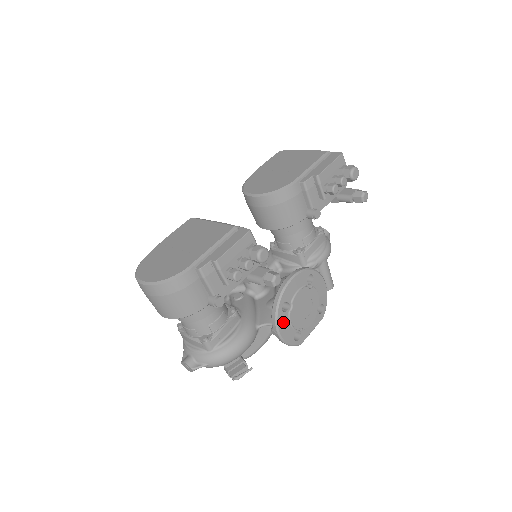
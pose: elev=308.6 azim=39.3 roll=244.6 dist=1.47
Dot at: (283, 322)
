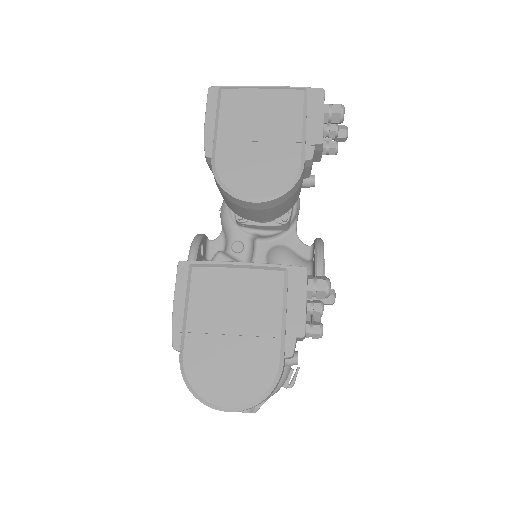
Dot at: occluded
